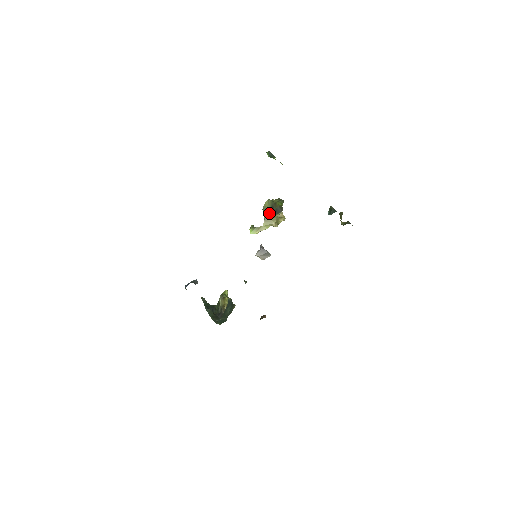
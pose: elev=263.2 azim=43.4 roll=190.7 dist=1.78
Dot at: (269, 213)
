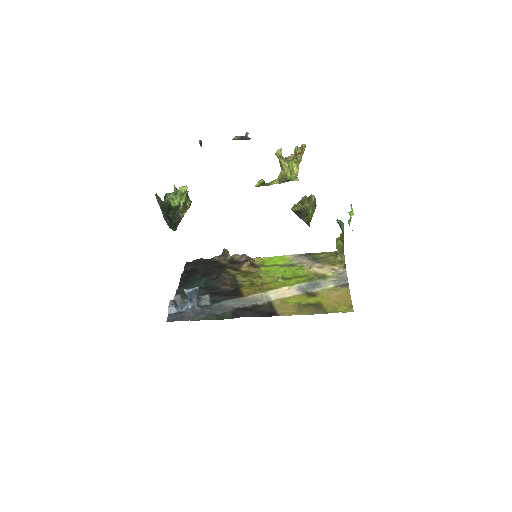
Dot at: occluded
